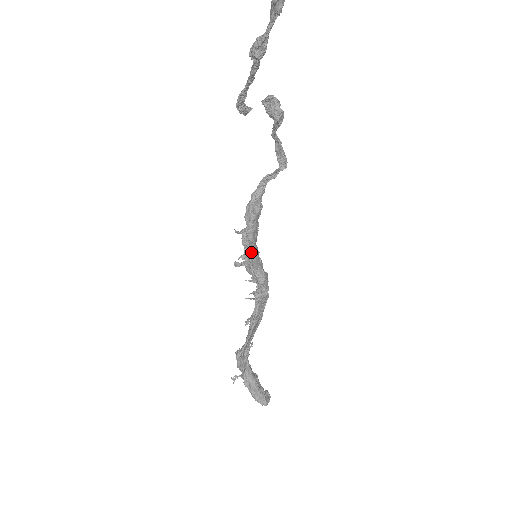
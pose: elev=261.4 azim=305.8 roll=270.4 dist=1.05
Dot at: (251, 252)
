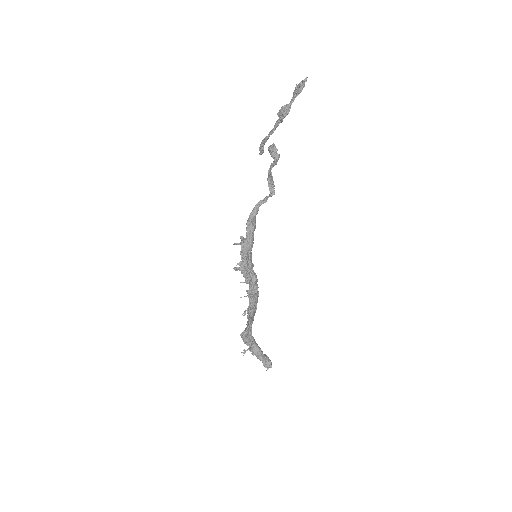
Dot at: (246, 259)
